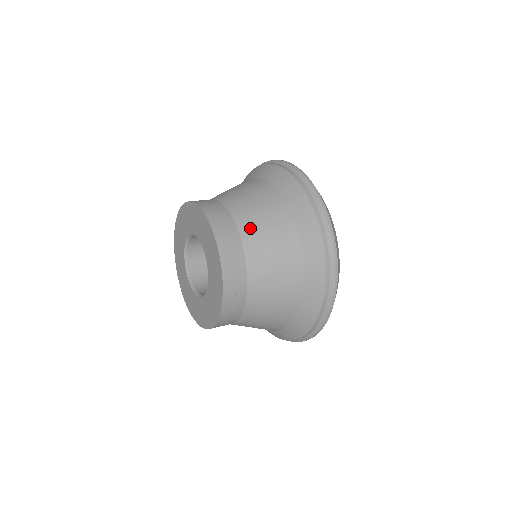
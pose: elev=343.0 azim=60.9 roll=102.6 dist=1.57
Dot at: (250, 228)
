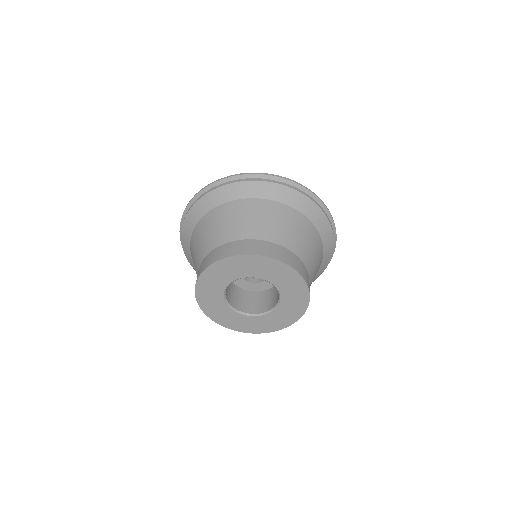
Dot at: occluded
